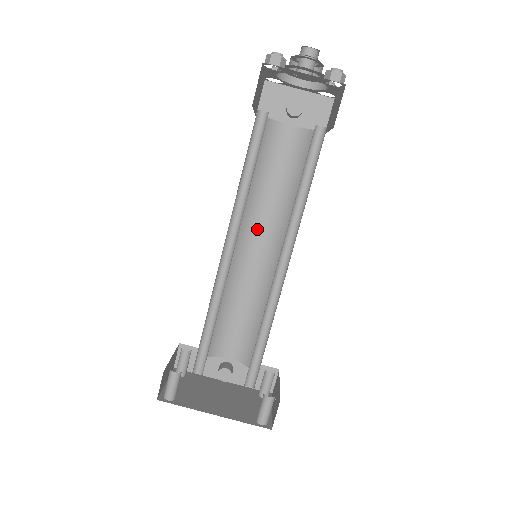
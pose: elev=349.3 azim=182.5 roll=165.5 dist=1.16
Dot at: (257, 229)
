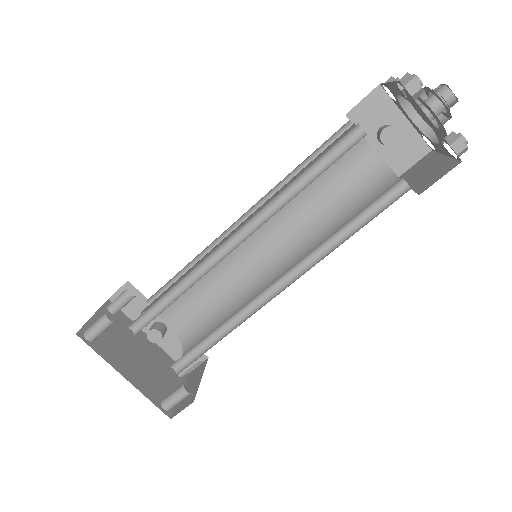
Dot at: (272, 226)
